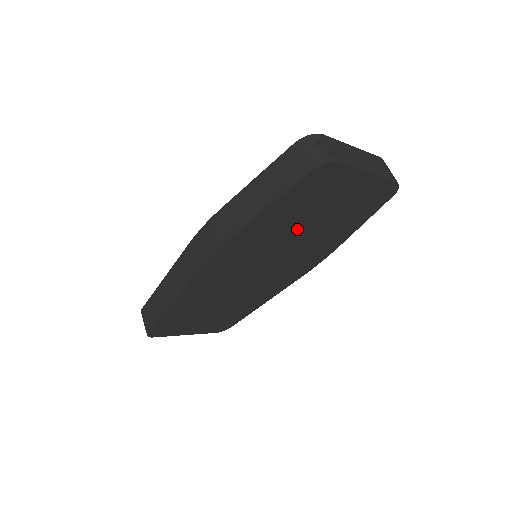
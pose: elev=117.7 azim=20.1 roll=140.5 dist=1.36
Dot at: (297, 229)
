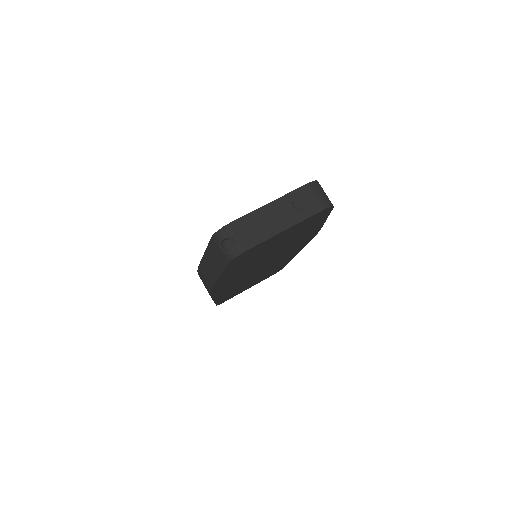
Dot at: (263, 257)
